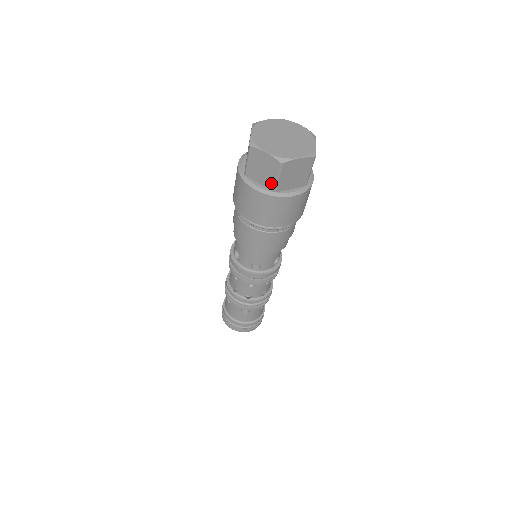
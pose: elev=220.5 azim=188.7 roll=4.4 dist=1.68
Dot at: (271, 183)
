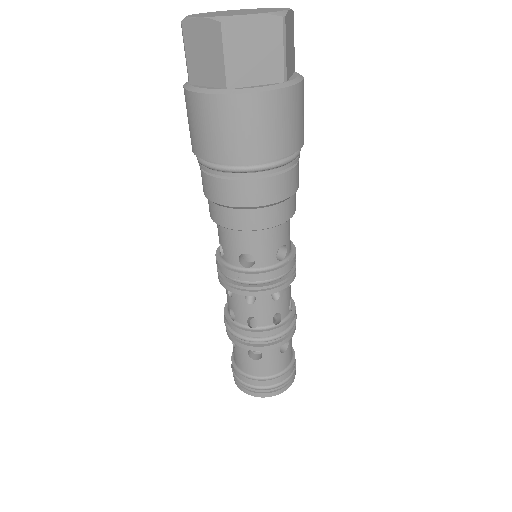
Dot at: (220, 74)
